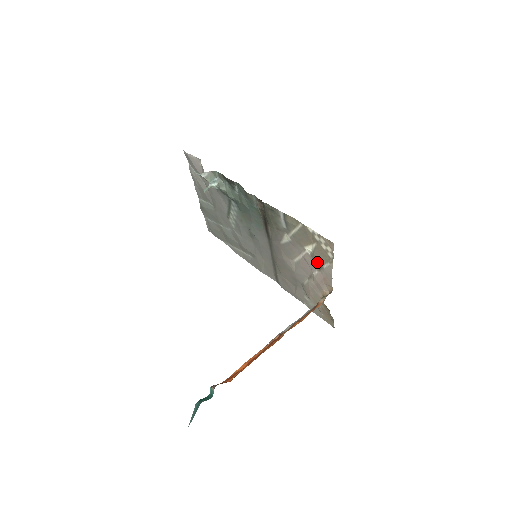
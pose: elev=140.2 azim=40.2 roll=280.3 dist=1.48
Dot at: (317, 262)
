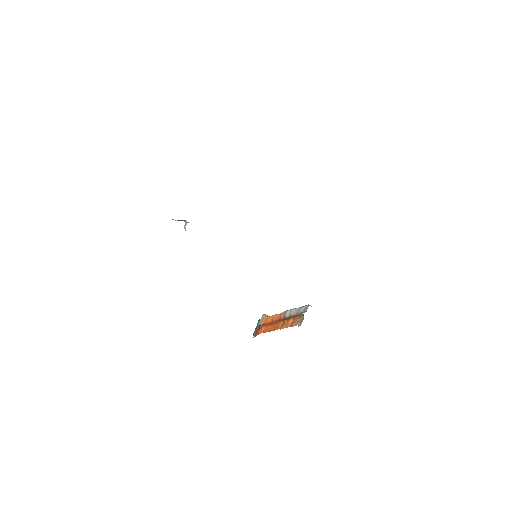
Dot at: occluded
